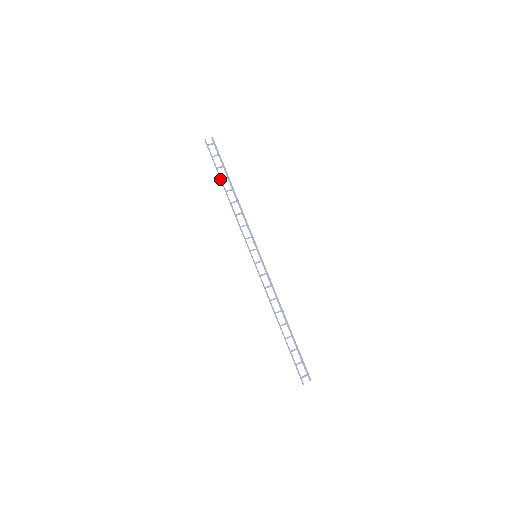
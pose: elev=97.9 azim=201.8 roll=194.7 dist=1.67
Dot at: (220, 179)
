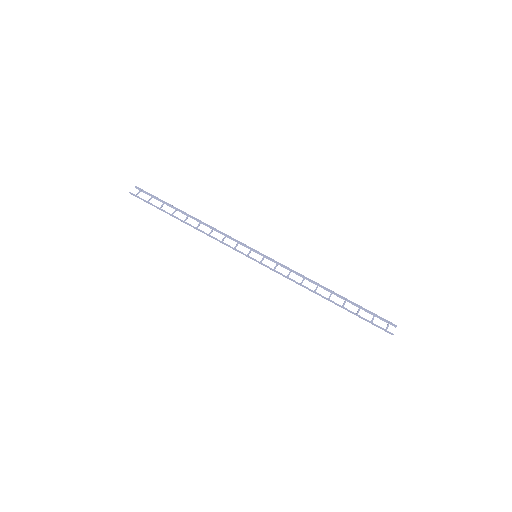
Dot at: (170, 215)
